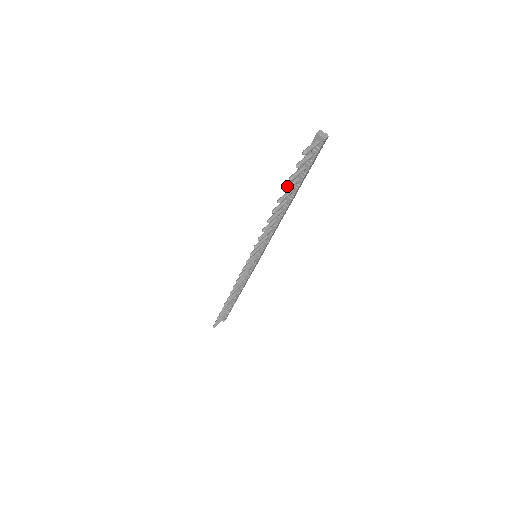
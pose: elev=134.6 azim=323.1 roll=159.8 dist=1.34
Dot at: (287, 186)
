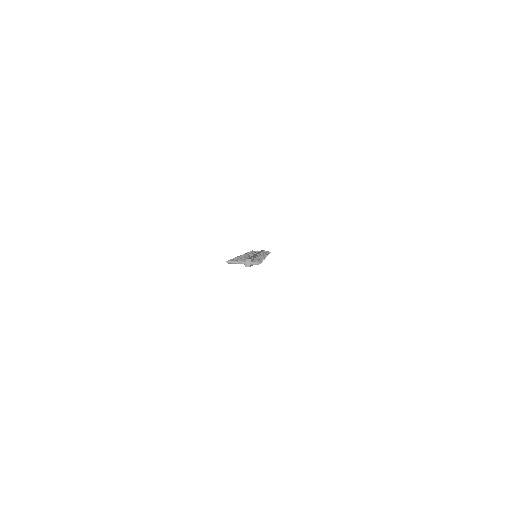
Dot at: occluded
